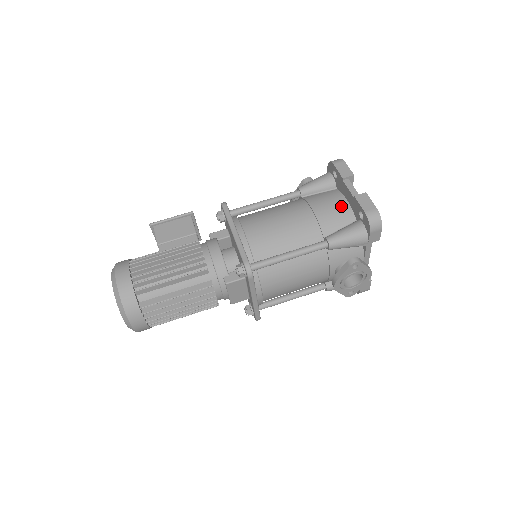
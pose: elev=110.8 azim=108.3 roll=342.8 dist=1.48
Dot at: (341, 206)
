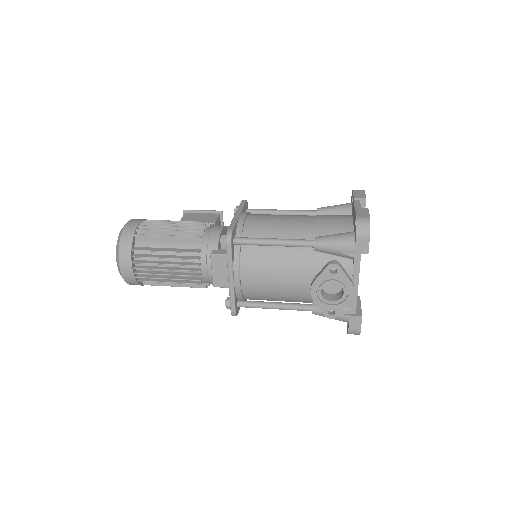
Dot at: (344, 221)
